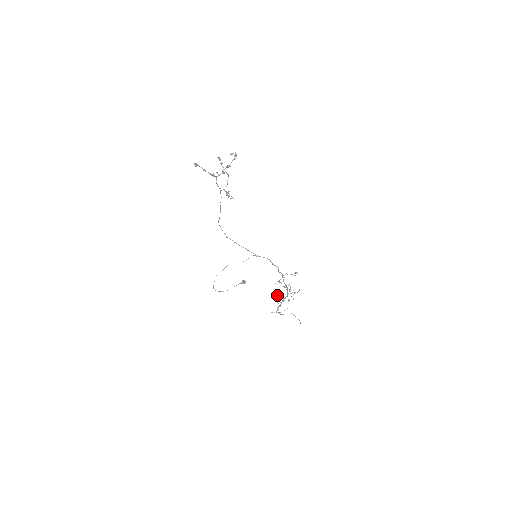
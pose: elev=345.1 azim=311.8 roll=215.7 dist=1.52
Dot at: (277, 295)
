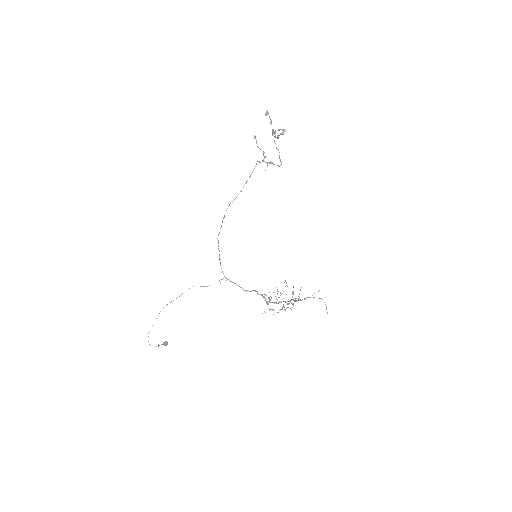
Dot at: (286, 294)
